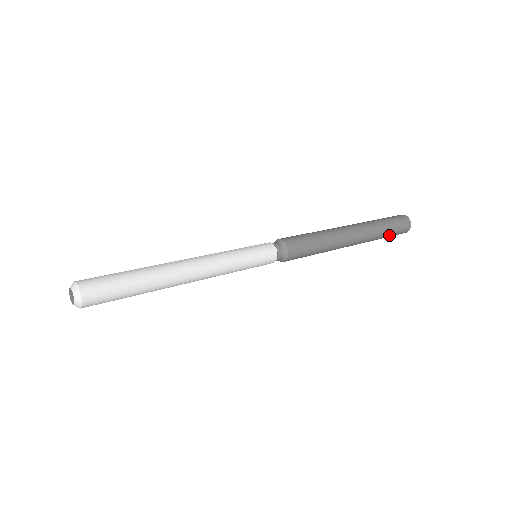
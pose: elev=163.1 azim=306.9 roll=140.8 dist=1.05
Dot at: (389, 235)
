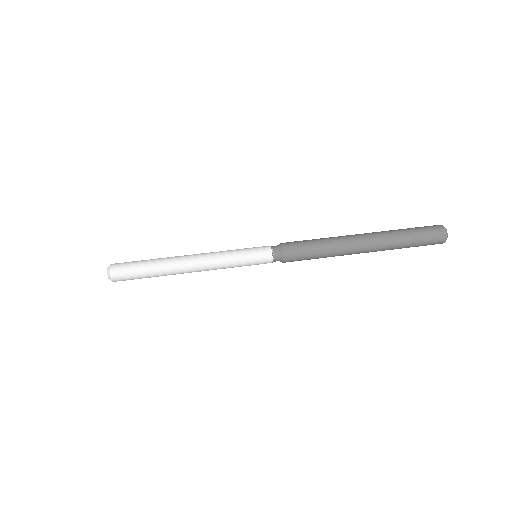
Dot at: occluded
